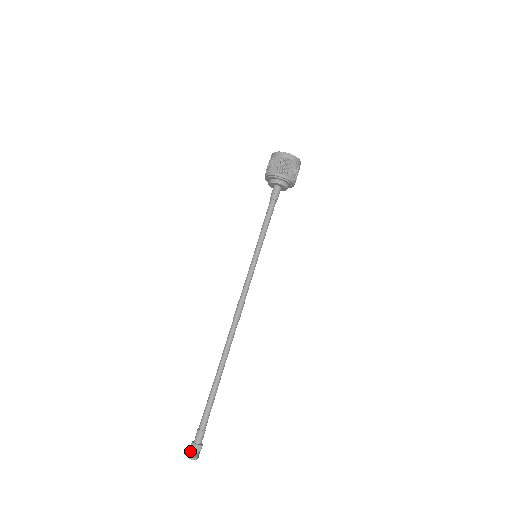
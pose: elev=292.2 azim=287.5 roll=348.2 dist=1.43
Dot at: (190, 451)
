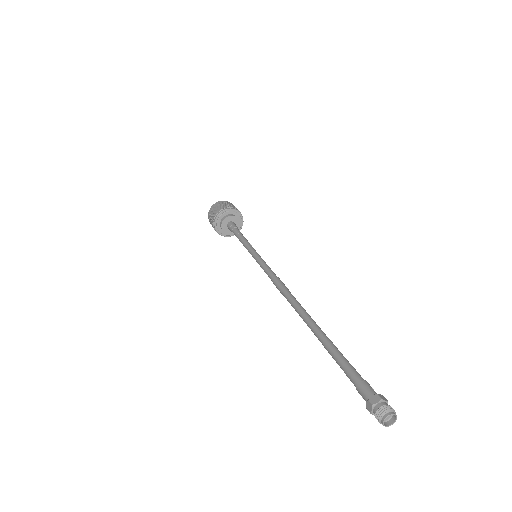
Dot at: (378, 410)
